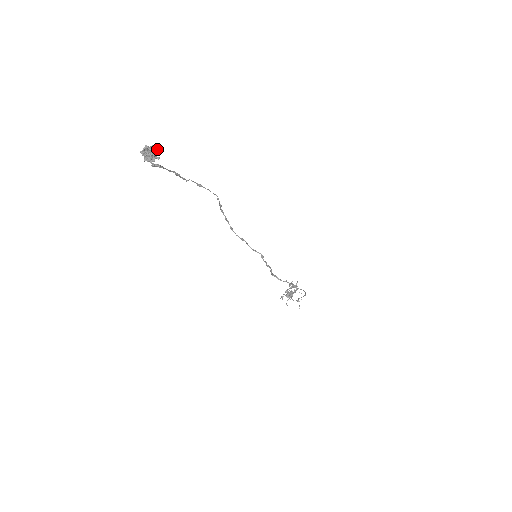
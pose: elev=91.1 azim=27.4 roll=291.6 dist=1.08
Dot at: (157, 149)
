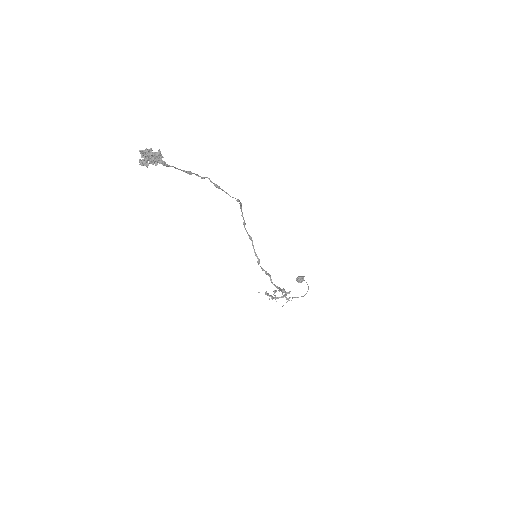
Dot at: occluded
